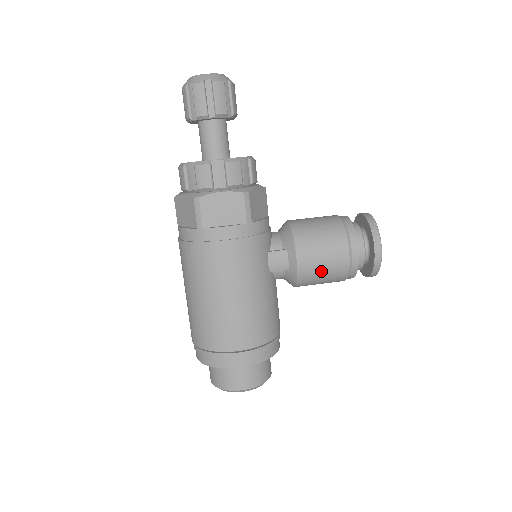
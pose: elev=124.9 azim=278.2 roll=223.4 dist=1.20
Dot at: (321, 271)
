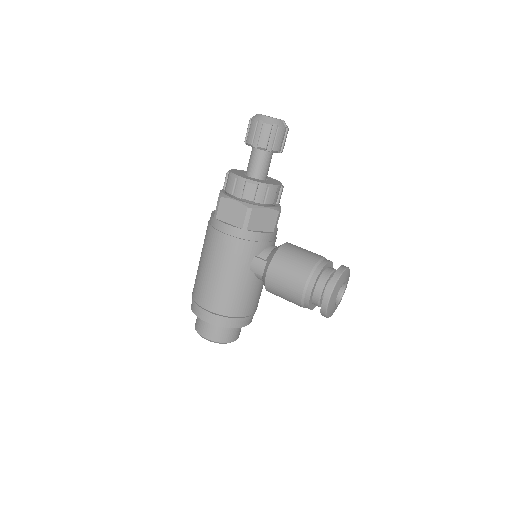
Dot at: (281, 289)
